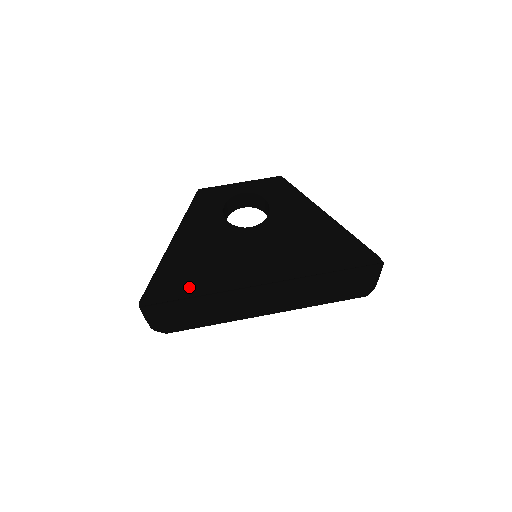
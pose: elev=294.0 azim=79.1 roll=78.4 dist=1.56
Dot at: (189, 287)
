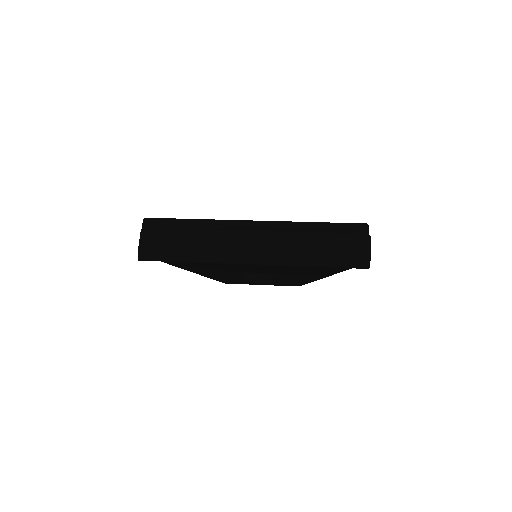
Dot at: occluded
